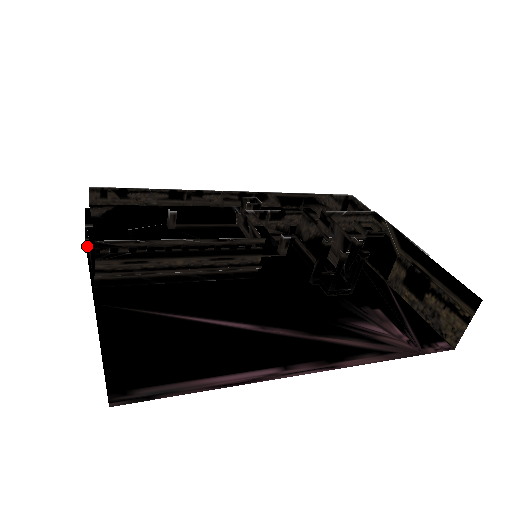
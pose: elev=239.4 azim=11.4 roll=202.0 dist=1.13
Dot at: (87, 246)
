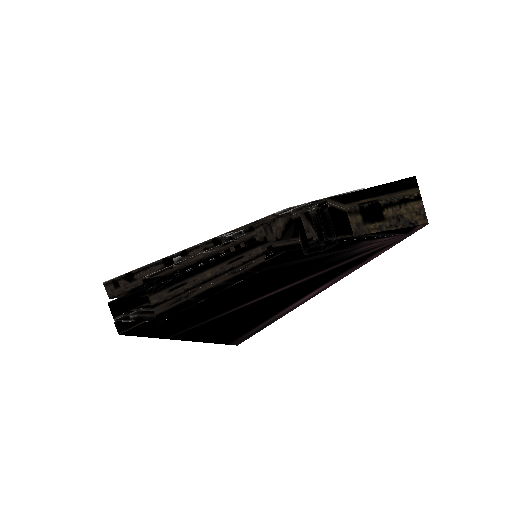
Dot at: occluded
